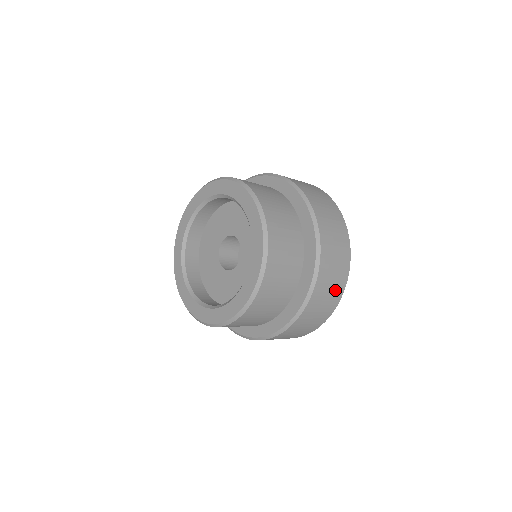
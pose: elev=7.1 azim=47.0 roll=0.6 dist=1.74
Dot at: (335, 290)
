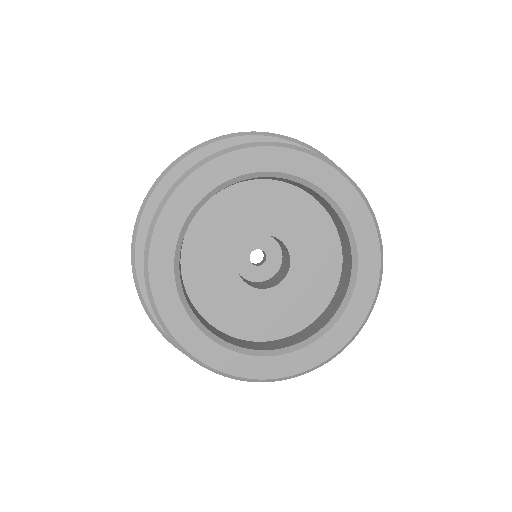
Dot at: occluded
